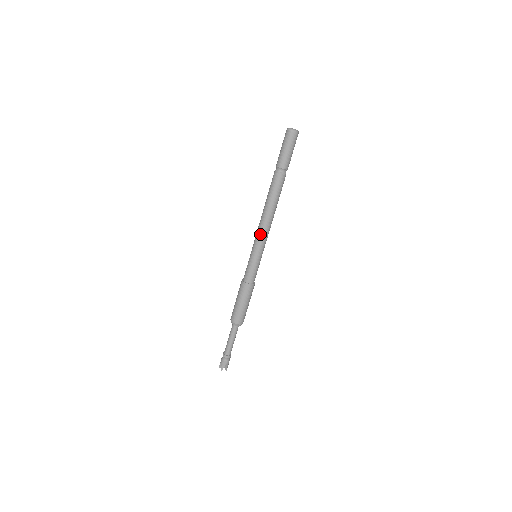
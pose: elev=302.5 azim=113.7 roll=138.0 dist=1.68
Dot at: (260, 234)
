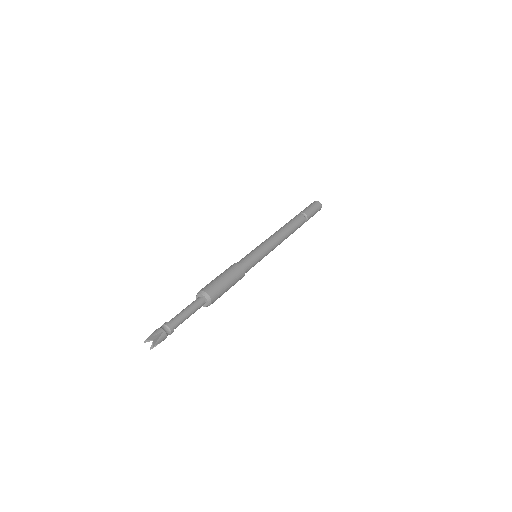
Dot at: (268, 239)
